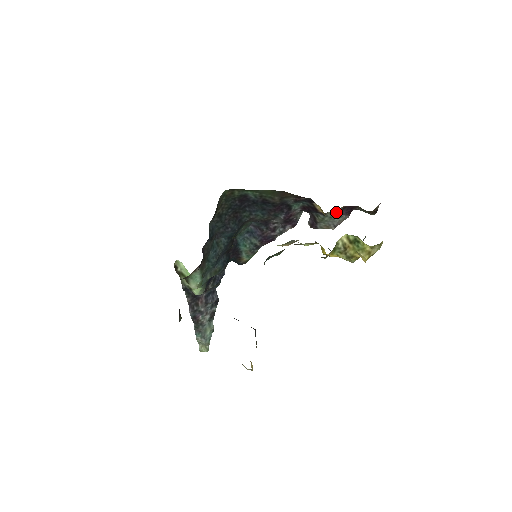
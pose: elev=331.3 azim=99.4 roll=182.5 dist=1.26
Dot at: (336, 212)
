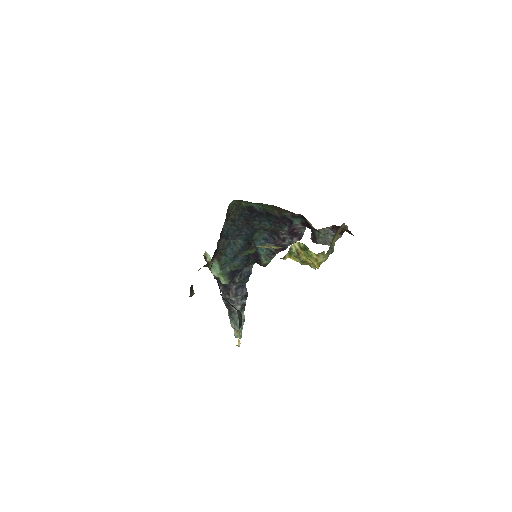
Dot at: (328, 230)
